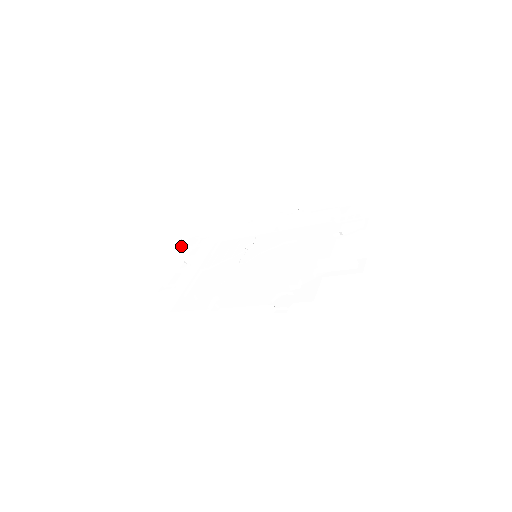
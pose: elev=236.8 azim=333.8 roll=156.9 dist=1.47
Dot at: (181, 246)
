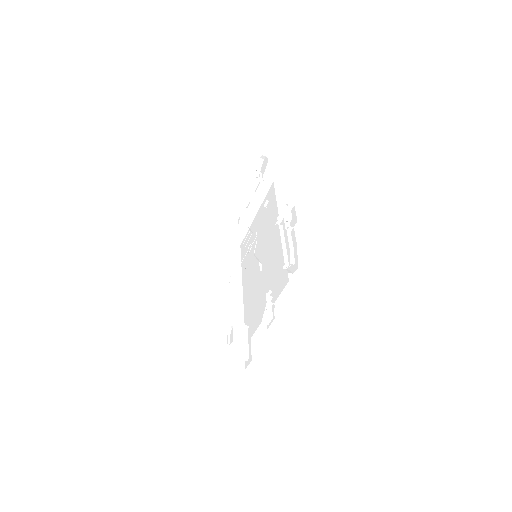
Dot at: (256, 171)
